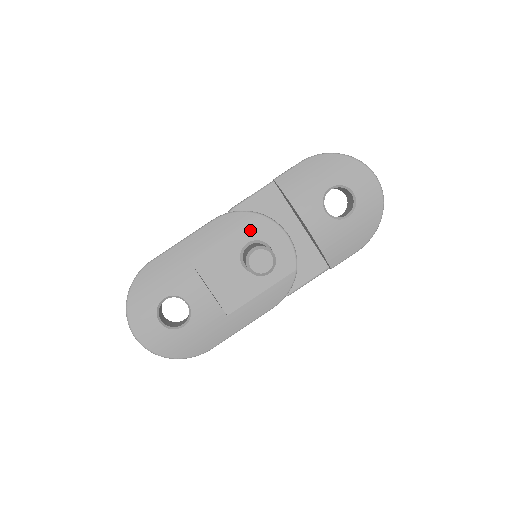
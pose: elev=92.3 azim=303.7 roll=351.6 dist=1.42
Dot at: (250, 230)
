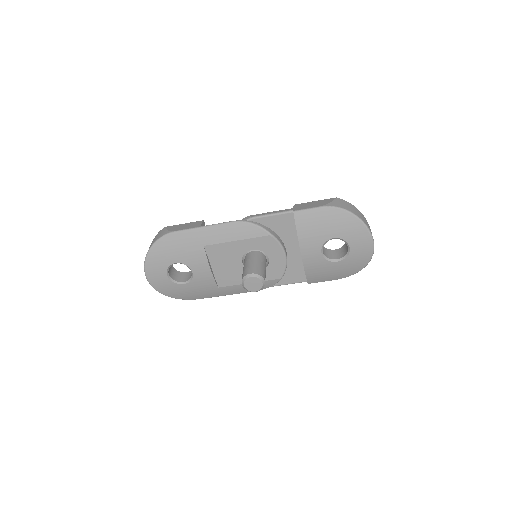
Dot at: (258, 242)
